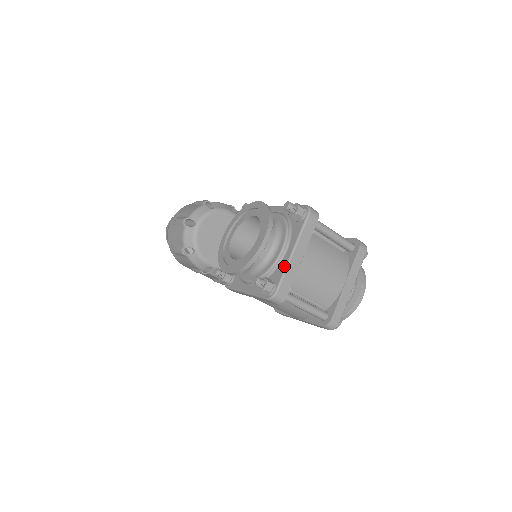
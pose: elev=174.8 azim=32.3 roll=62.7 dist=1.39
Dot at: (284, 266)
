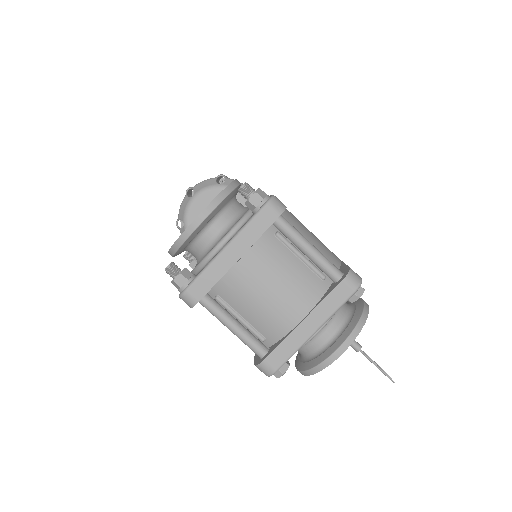
Dot at: (209, 262)
